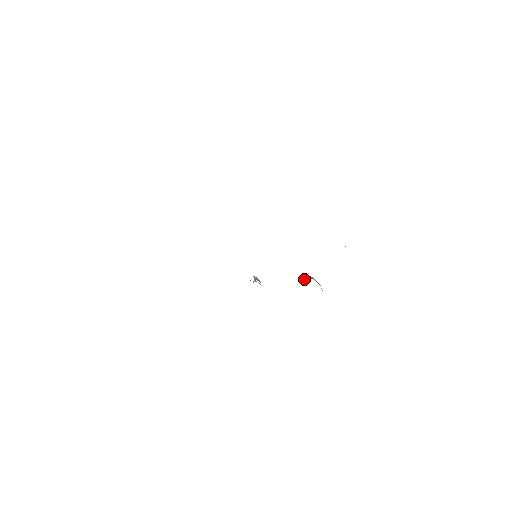
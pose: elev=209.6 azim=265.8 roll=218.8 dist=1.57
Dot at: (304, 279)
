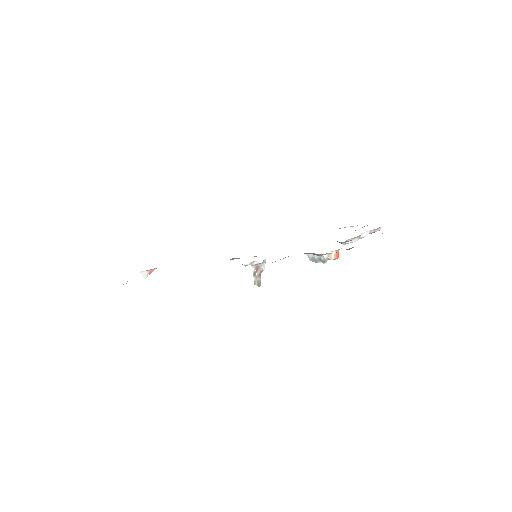
Dot at: occluded
